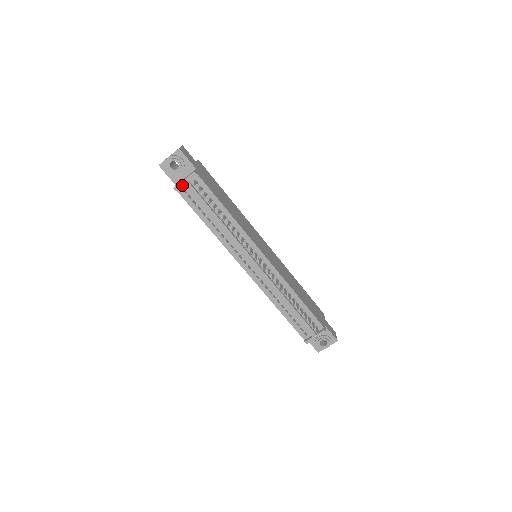
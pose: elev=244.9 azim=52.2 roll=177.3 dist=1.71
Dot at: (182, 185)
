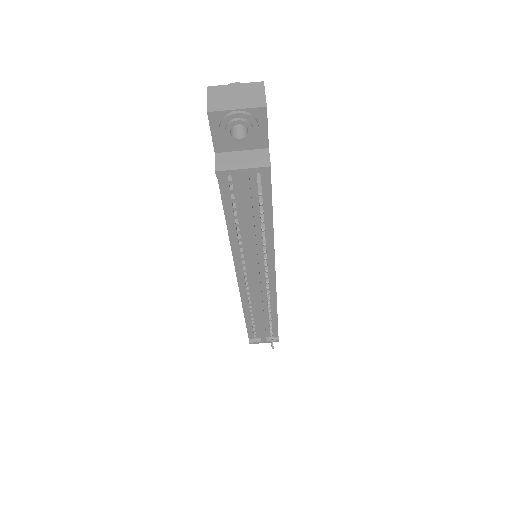
Dot at: (235, 173)
